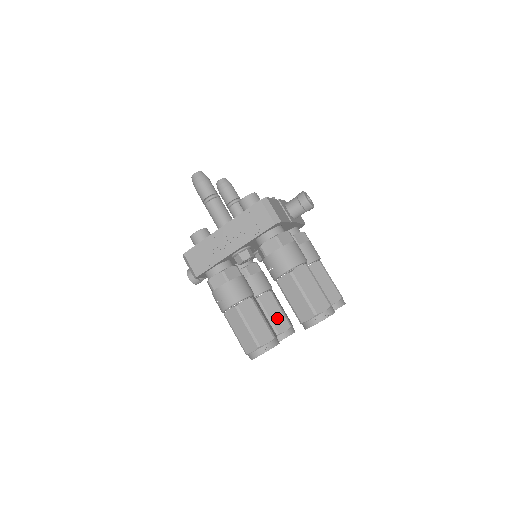
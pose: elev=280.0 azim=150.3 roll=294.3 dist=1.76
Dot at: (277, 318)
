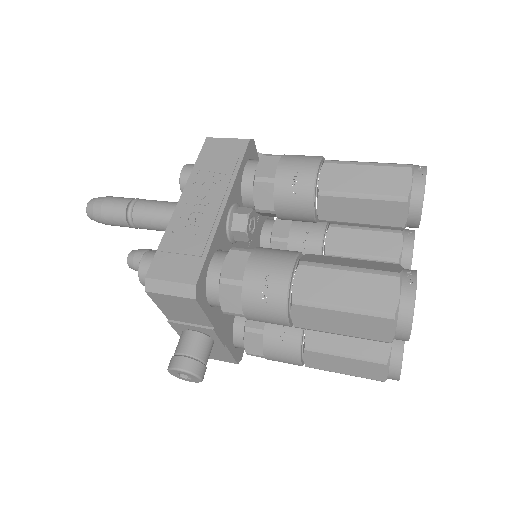
Dot at: occluded
